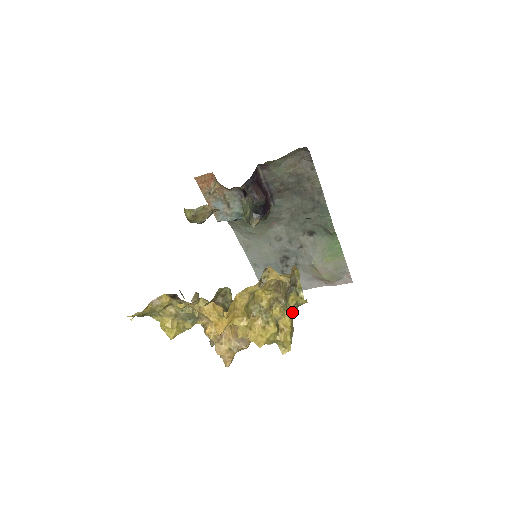
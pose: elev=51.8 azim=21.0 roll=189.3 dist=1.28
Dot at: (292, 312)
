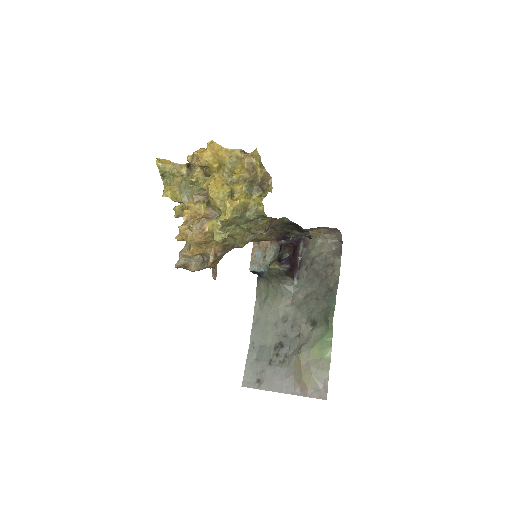
Dot at: (249, 212)
